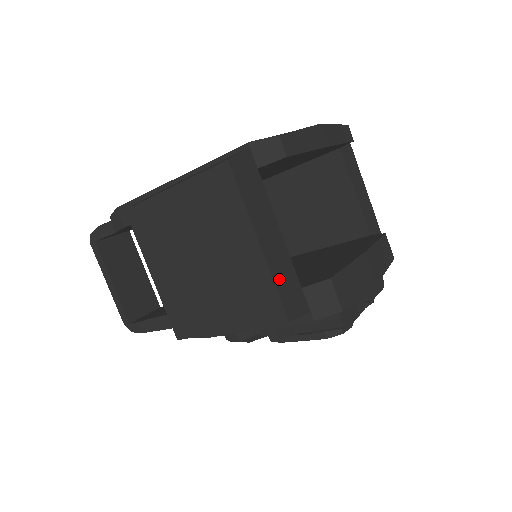
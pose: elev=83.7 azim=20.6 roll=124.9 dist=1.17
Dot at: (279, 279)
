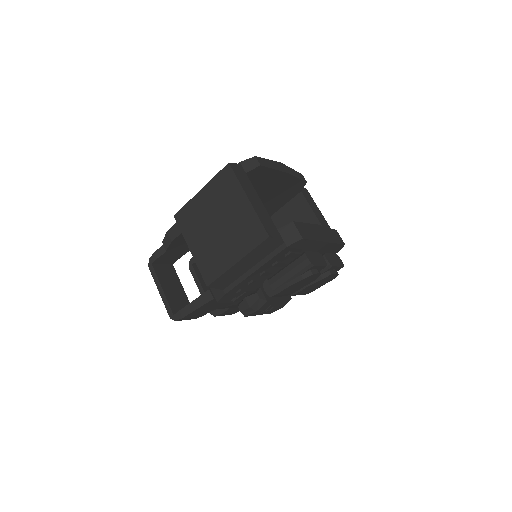
Dot at: (262, 218)
